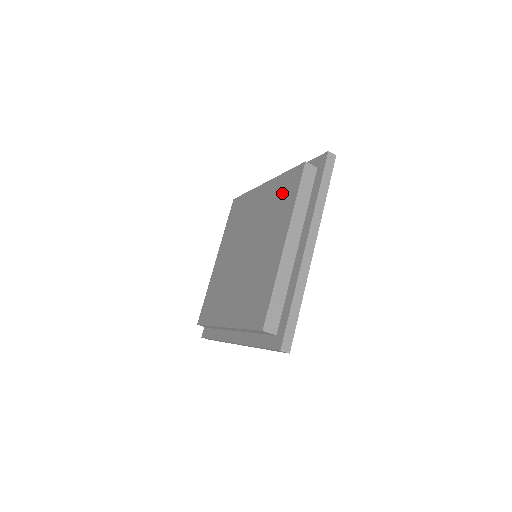
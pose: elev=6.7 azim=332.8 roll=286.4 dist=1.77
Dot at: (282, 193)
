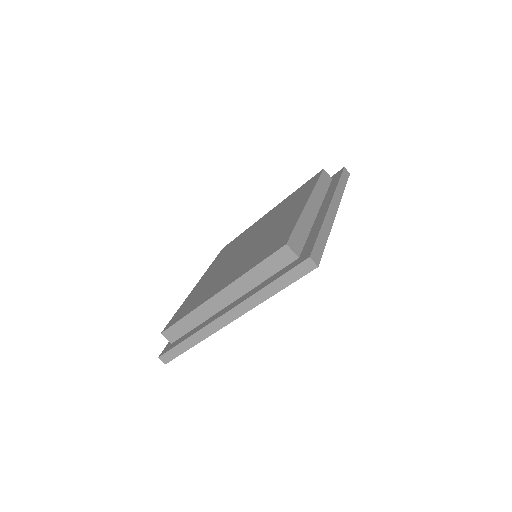
Dot at: (272, 242)
